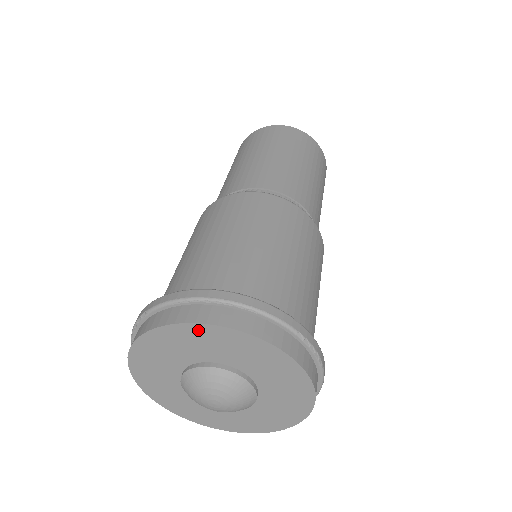
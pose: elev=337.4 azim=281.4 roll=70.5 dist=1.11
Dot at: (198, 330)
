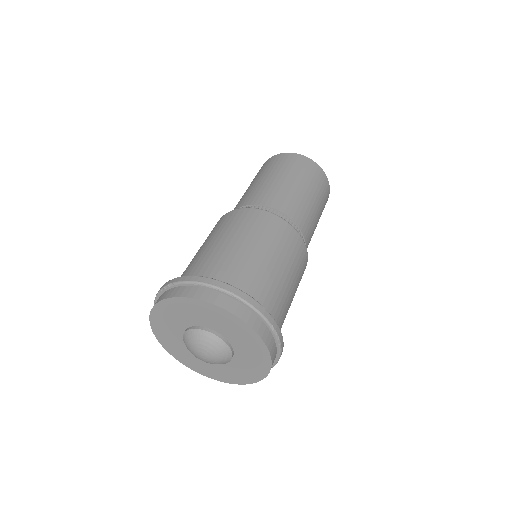
Dot at: (207, 306)
